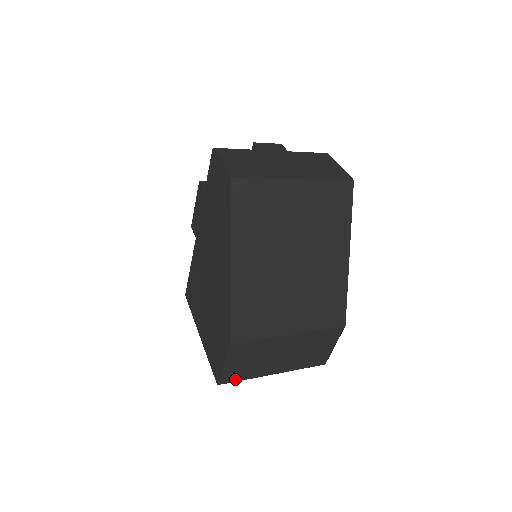
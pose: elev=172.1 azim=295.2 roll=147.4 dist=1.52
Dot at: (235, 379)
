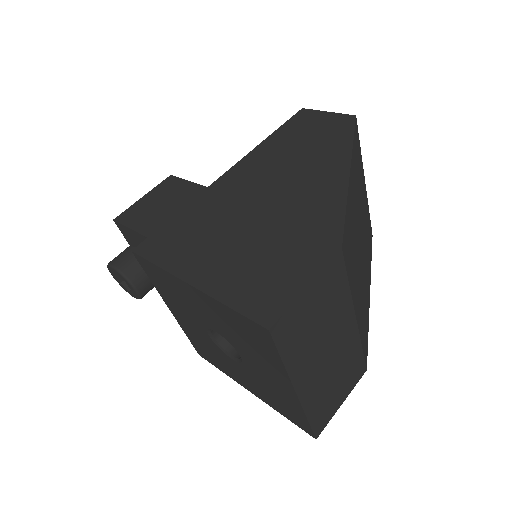
Dot at: (282, 344)
